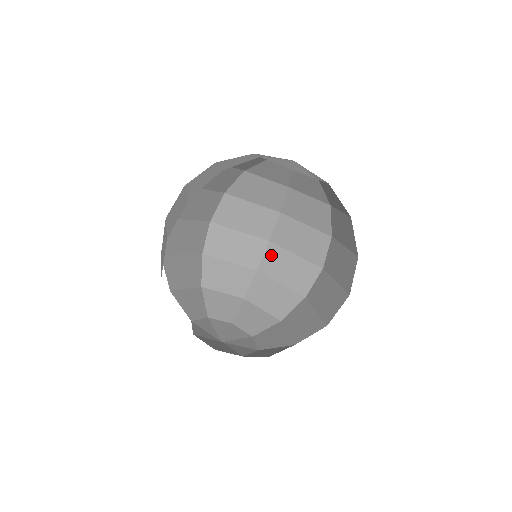
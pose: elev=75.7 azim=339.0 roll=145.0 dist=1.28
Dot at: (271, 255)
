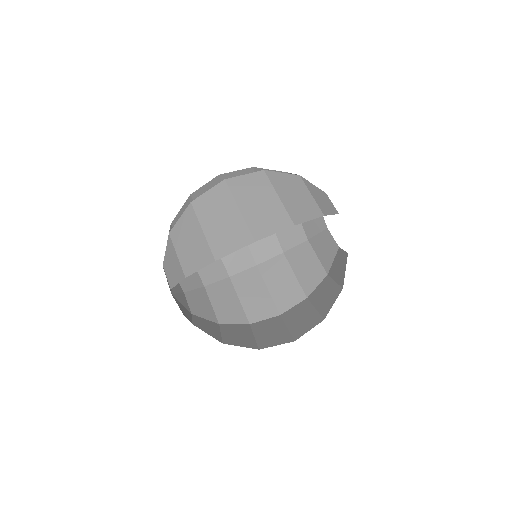
Dot at: occluded
